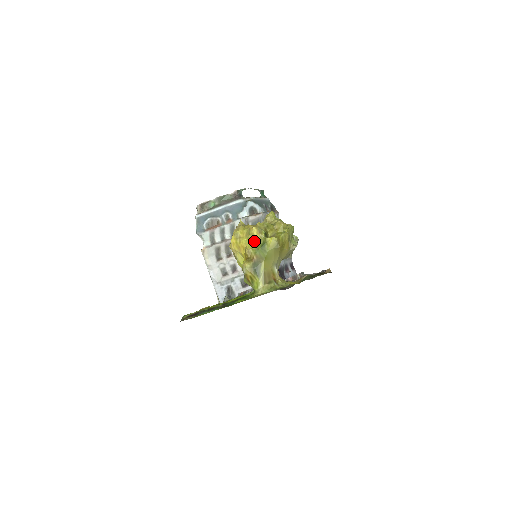
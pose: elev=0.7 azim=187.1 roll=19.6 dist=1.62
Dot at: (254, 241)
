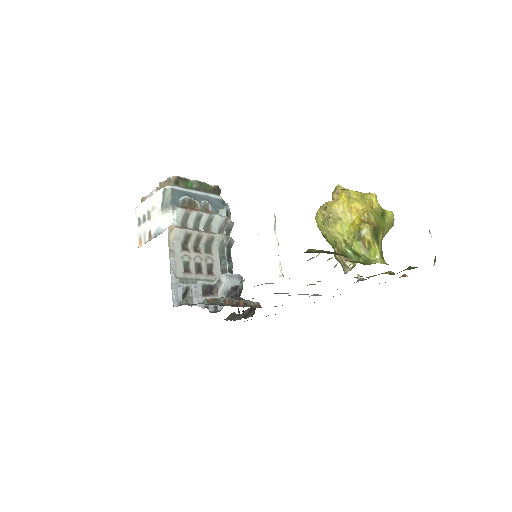
Dot at: (371, 207)
